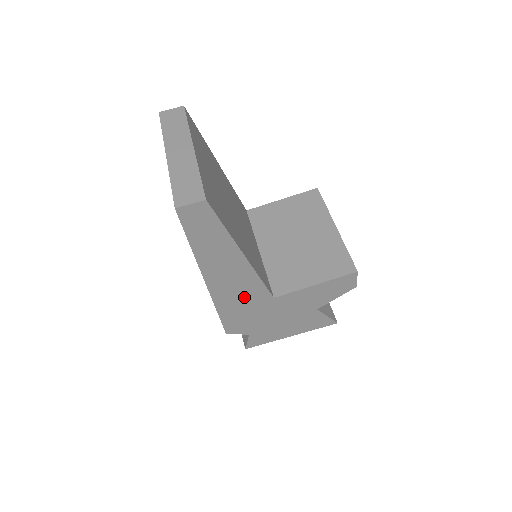
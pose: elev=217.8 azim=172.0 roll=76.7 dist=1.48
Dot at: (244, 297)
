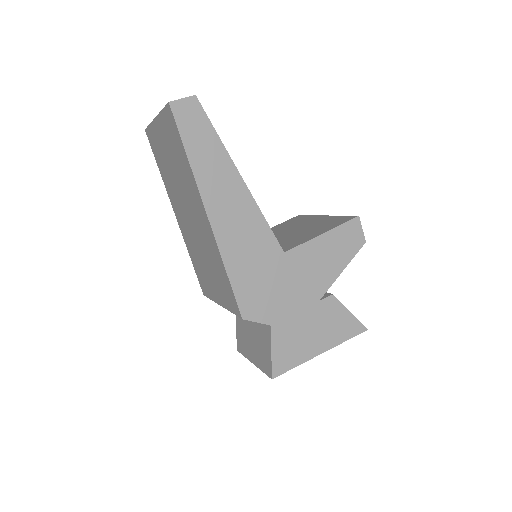
Dot at: (252, 248)
